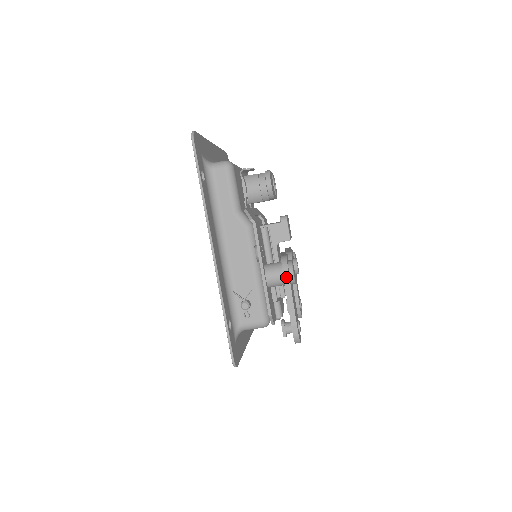
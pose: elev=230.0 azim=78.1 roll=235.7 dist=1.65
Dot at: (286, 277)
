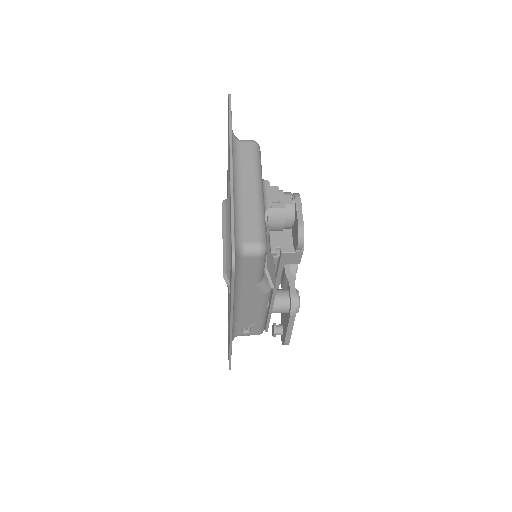
Dot at: (292, 319)
